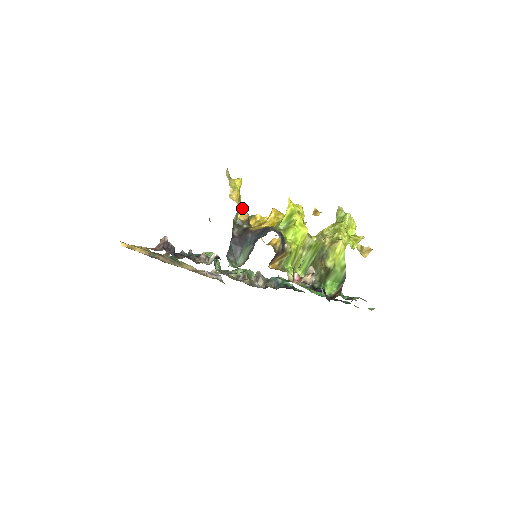
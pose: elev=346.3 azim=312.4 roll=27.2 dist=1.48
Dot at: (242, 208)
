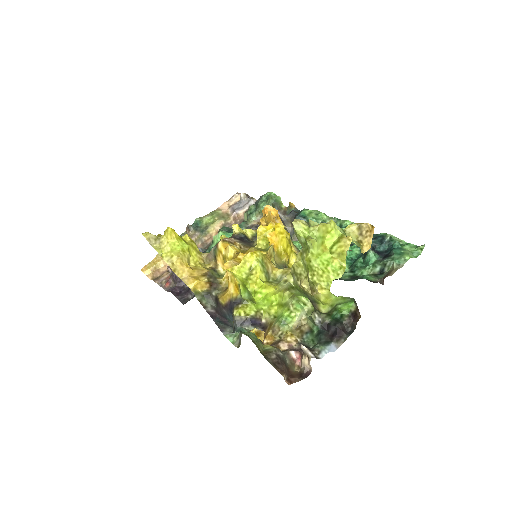
Dot at: (195, 283)
